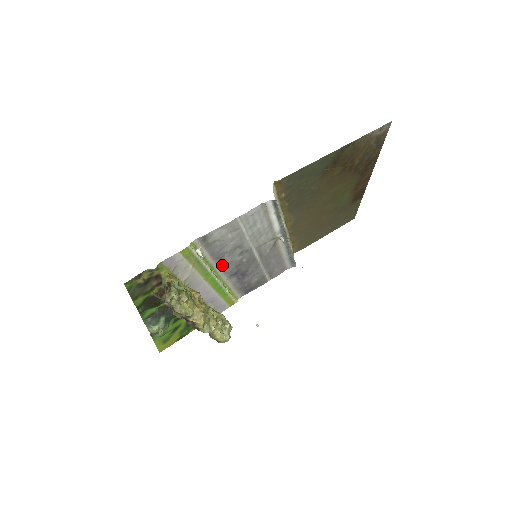
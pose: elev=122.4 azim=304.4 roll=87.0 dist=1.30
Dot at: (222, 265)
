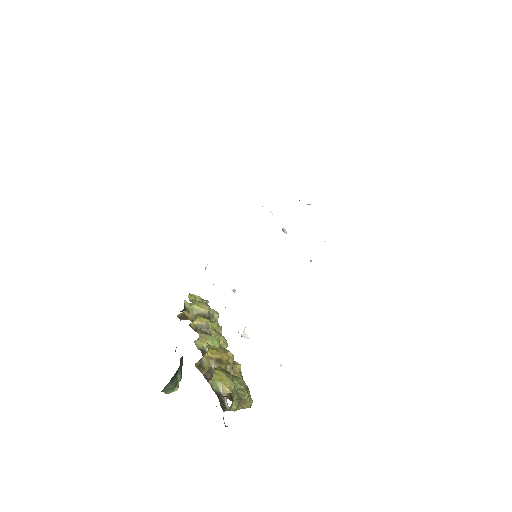
Dot at: occluded
